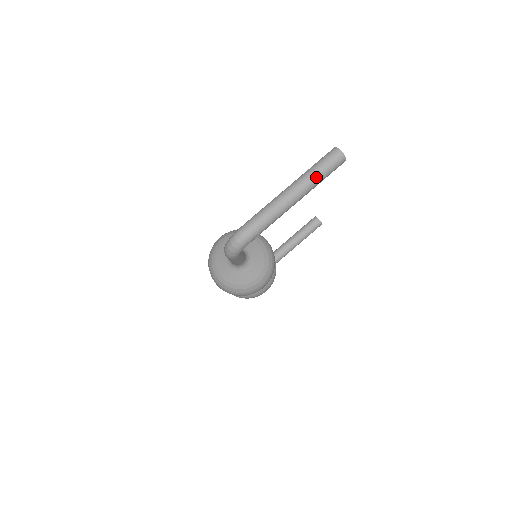
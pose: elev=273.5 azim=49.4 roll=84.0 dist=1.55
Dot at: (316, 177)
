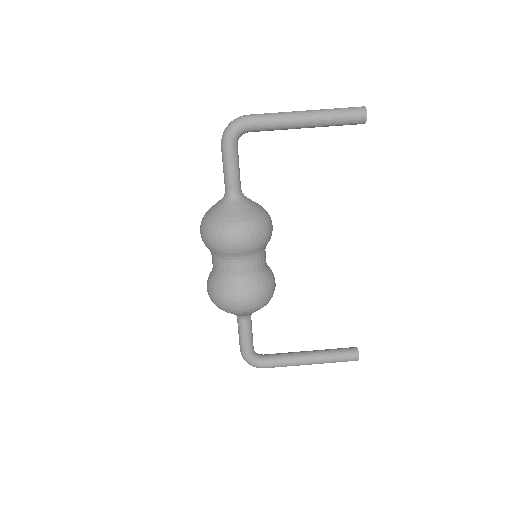
Dot at: (332, 110)
